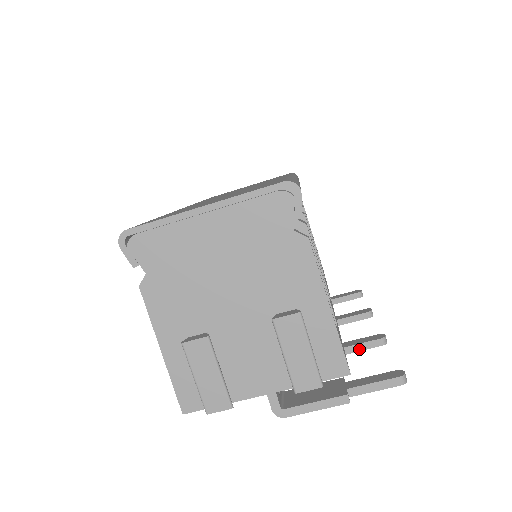
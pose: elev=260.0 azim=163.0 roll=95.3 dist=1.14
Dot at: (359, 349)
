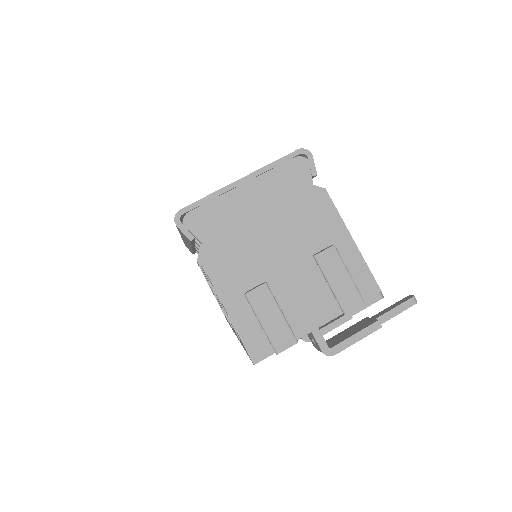
Dot at: (364, 307)
